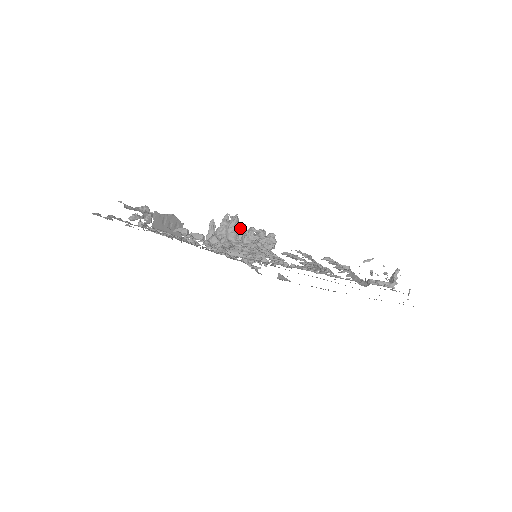
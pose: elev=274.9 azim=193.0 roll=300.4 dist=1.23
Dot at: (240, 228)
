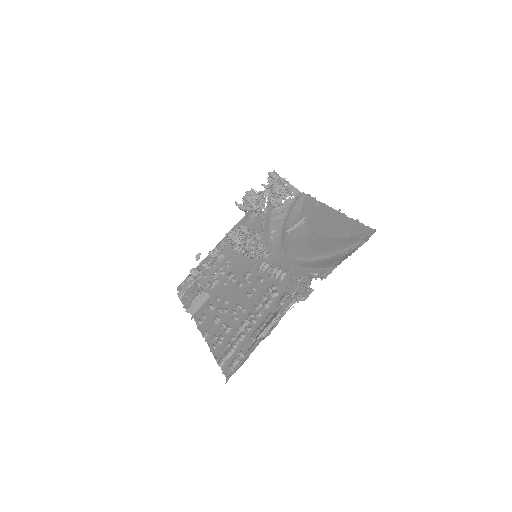
Dot at: (238, 237)
